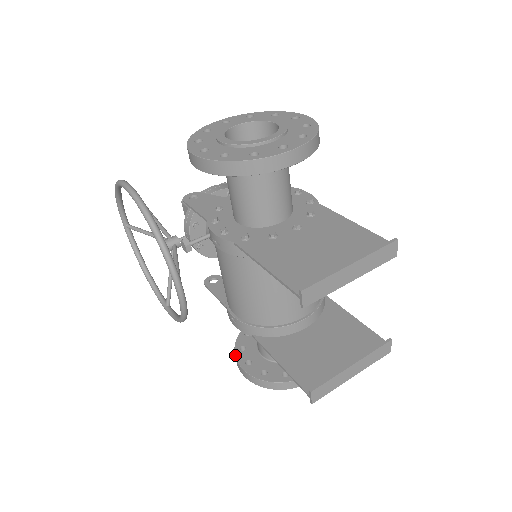
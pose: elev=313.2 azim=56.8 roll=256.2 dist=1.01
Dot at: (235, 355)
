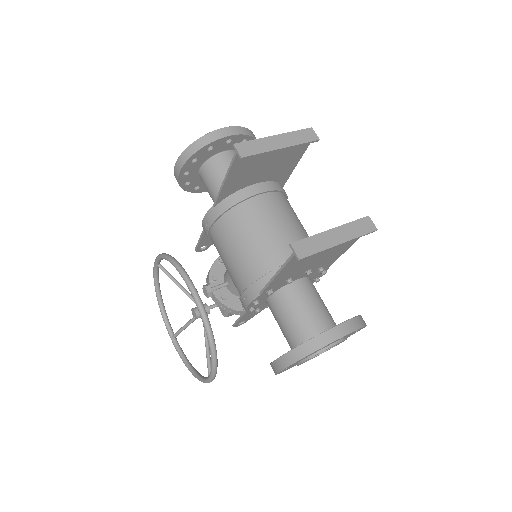
Dot at: (270, 363)
